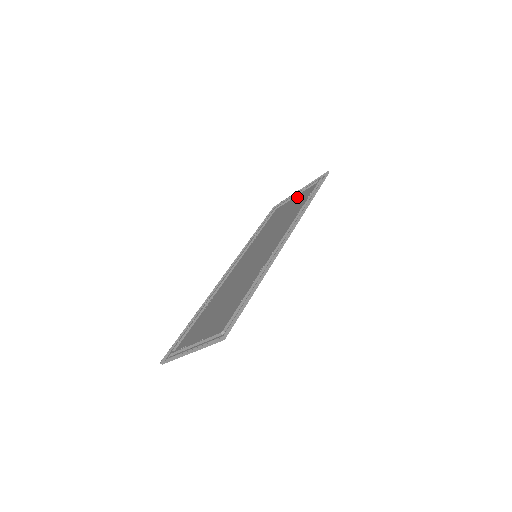
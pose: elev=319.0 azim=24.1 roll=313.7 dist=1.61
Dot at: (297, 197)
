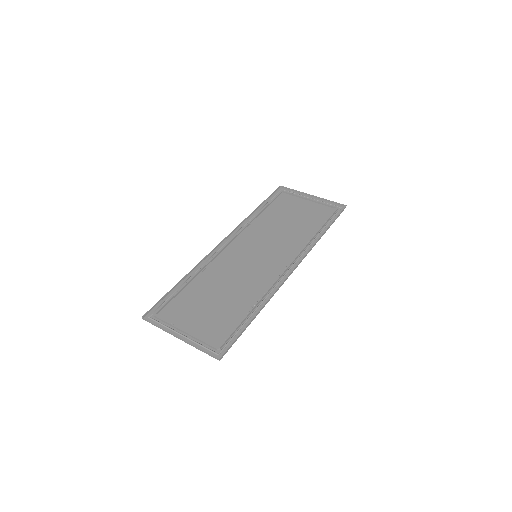
Dot at: (308, 205)
